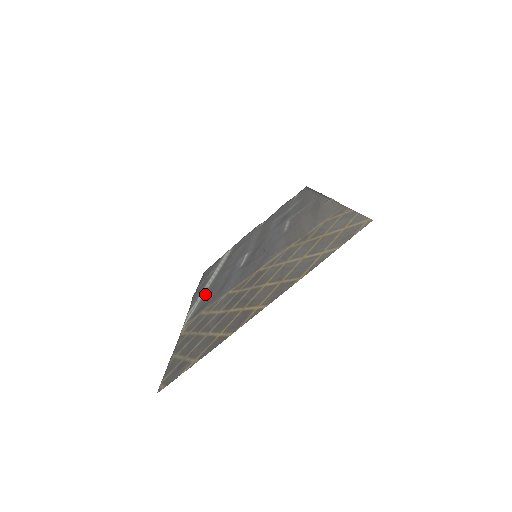
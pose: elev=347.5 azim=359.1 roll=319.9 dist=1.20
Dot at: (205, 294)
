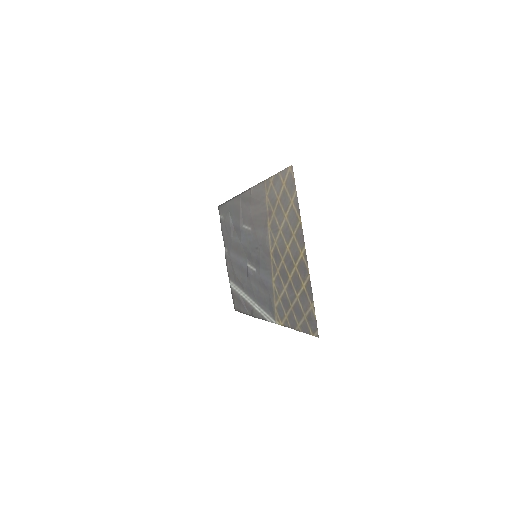
Dot at: (260, 305)
